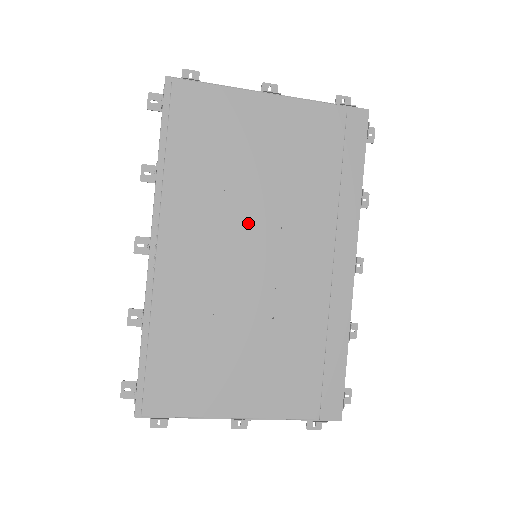
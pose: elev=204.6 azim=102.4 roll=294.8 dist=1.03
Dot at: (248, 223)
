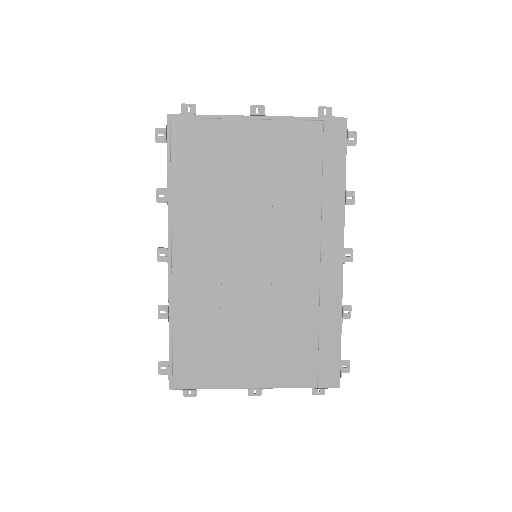
Dot at: (244, 231)
